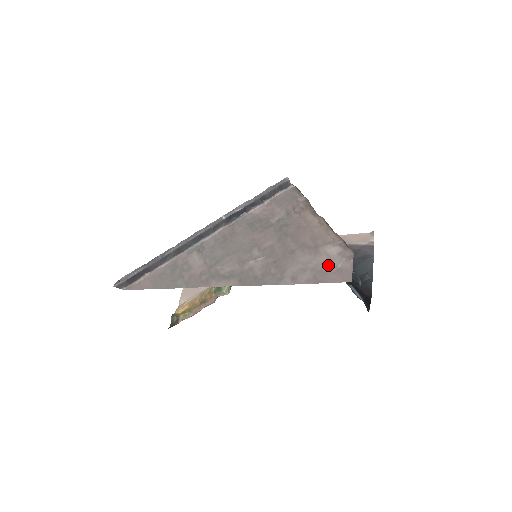
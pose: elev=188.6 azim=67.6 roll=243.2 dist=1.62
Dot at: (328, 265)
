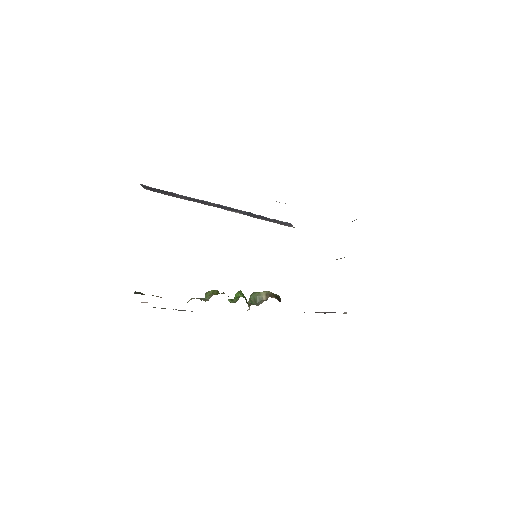
Dot at: occluded
